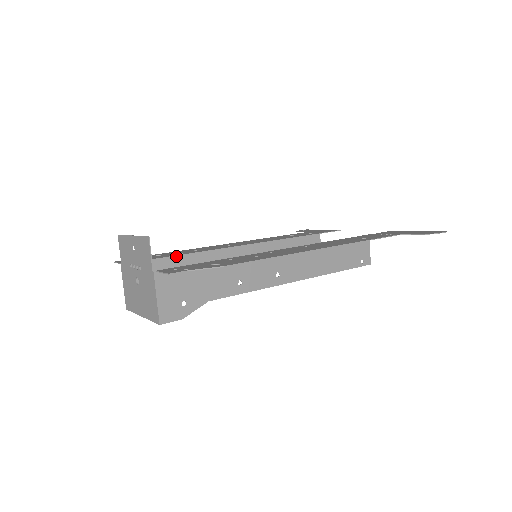
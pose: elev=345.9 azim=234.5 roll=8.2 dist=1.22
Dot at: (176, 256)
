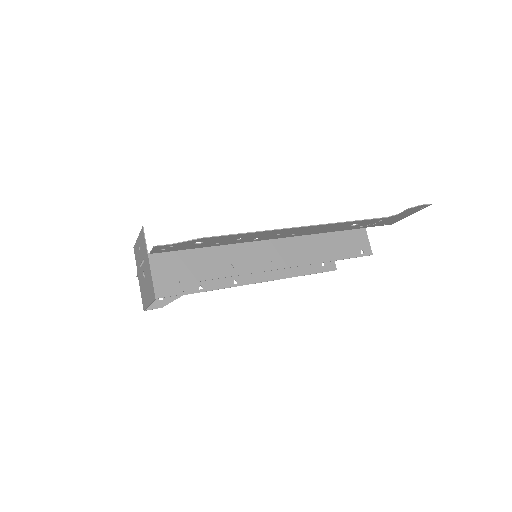
Dot at: occluded
